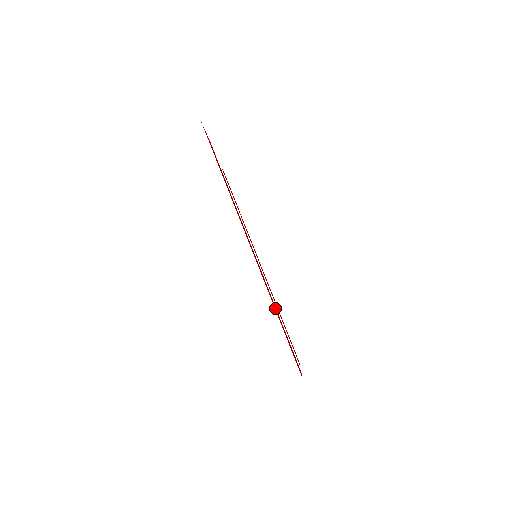
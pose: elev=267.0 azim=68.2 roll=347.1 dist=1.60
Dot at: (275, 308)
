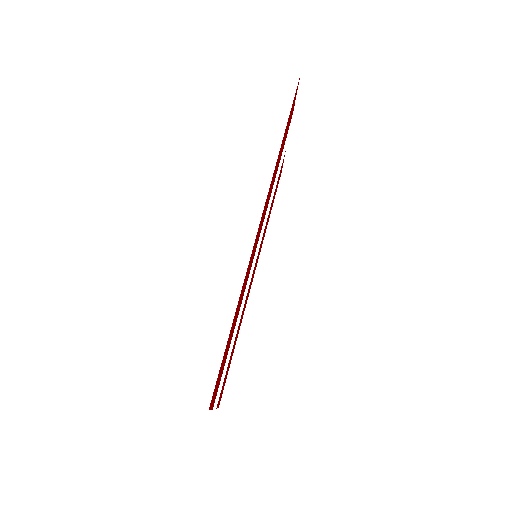
Dot at: occluded
